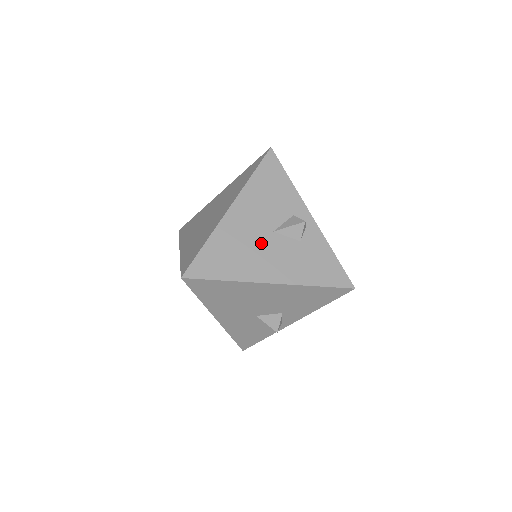
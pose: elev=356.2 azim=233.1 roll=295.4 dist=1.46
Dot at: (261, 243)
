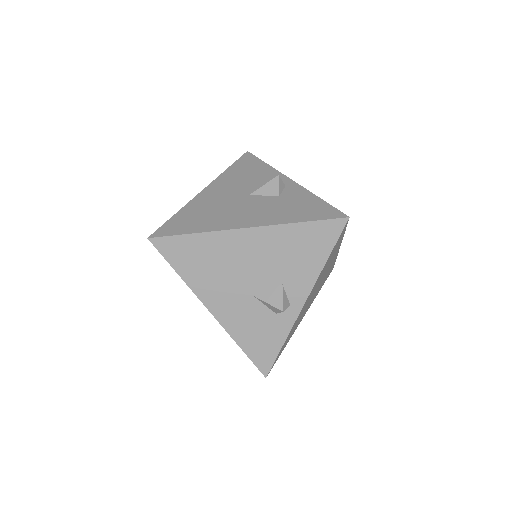
Dot at: (236, 204)
